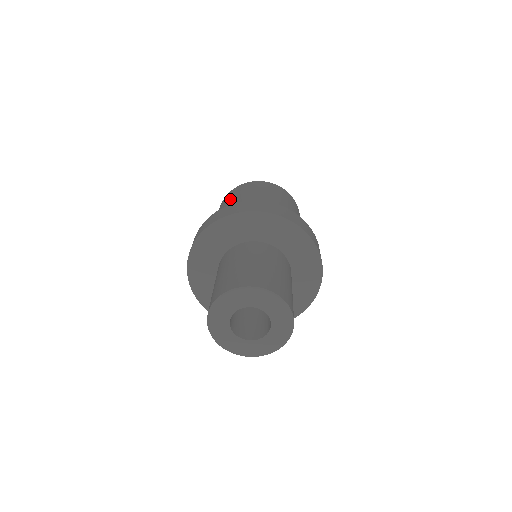
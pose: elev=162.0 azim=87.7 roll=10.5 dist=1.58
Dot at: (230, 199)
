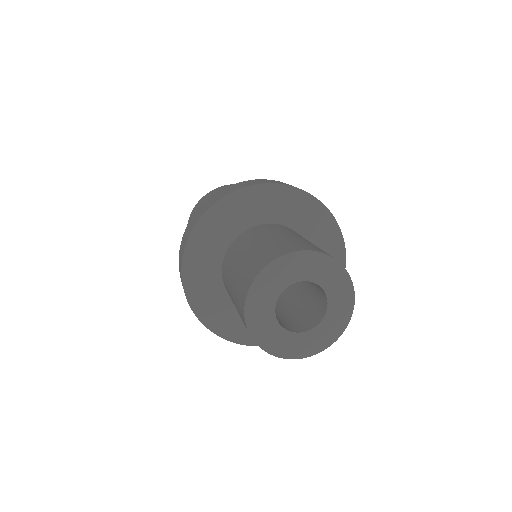
Dot at: occluded
